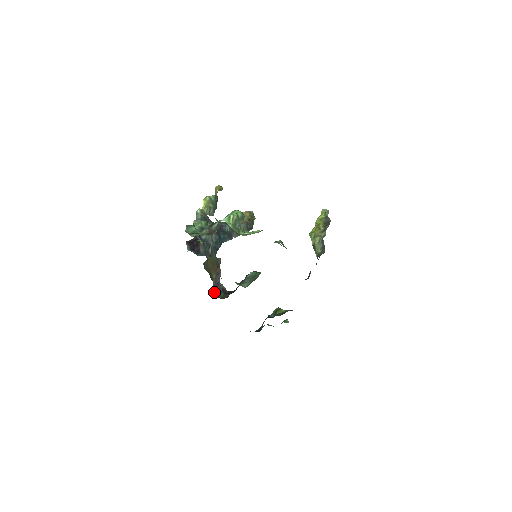
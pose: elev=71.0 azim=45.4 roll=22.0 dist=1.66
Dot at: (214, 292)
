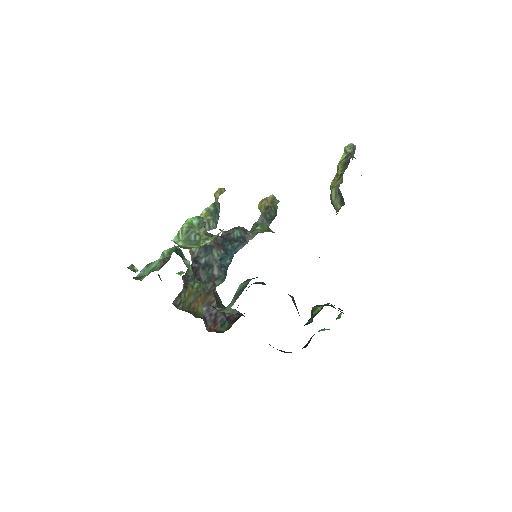
Dot at: (212, 328)
